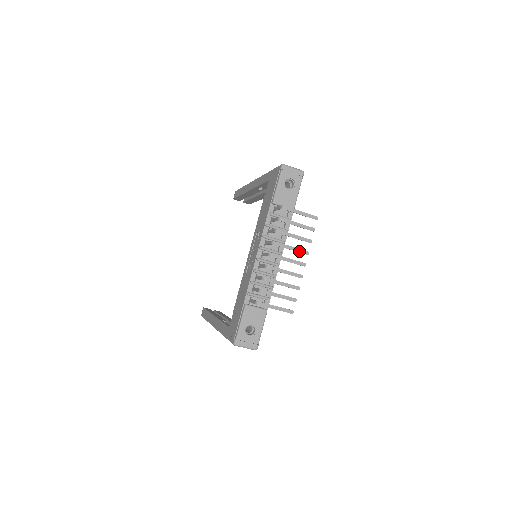
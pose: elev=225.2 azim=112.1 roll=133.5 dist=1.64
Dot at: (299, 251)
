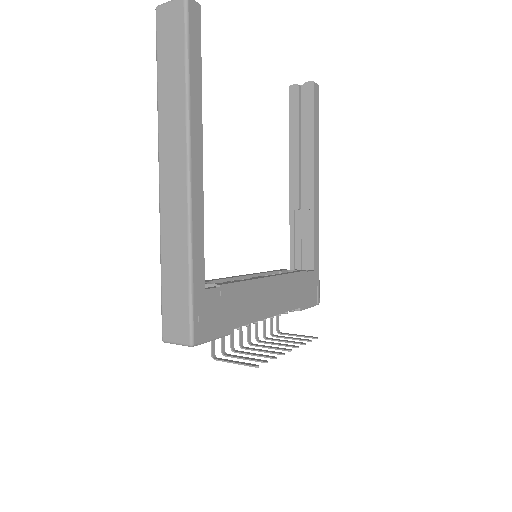
Dot at: (272, 353)
